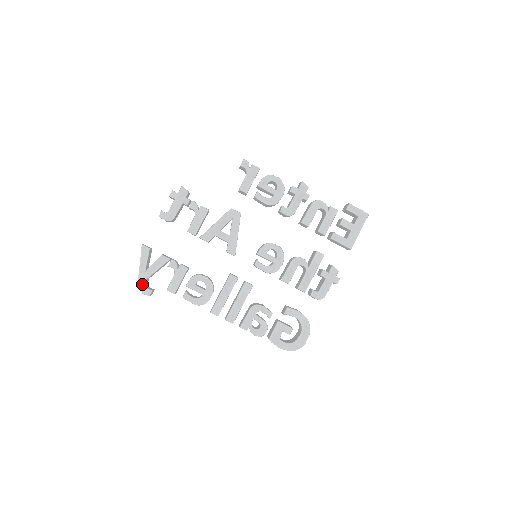
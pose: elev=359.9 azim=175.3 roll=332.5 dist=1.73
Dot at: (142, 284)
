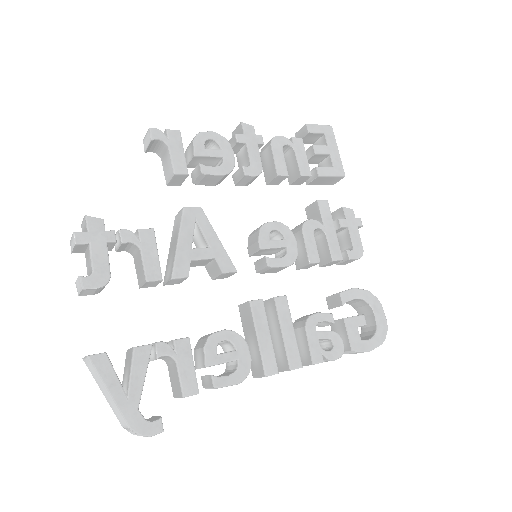
Dot at: (137, 422)
